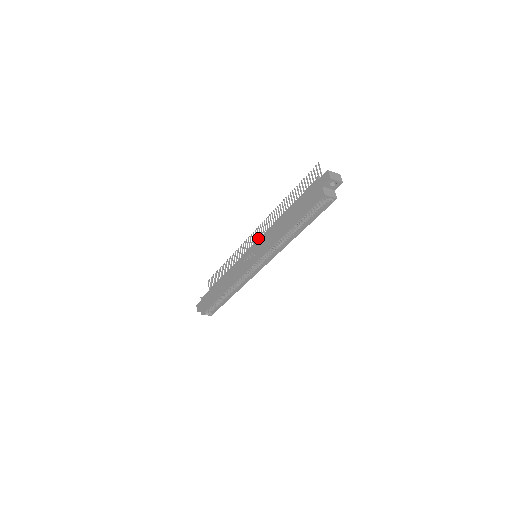
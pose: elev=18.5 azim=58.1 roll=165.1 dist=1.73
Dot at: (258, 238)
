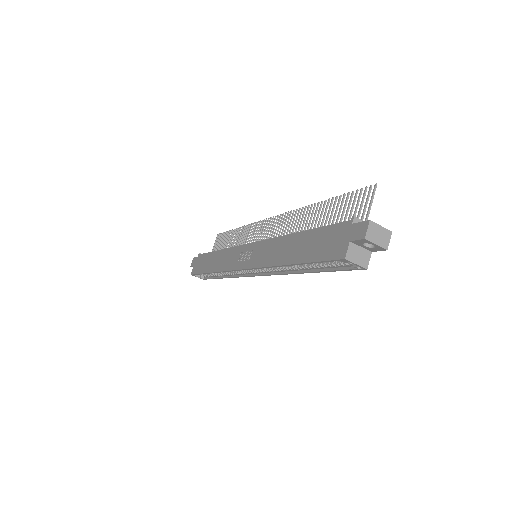
Dot at: (270, 232)
